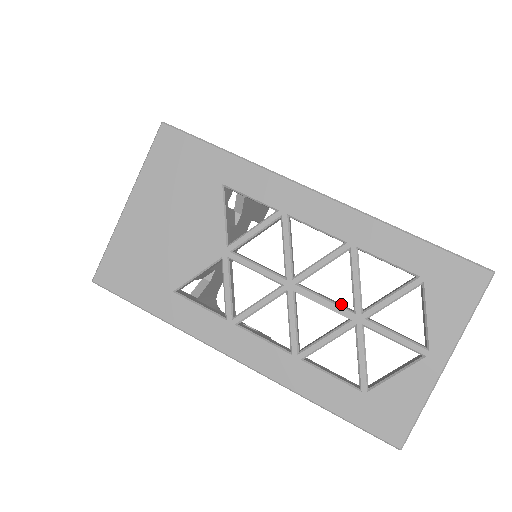
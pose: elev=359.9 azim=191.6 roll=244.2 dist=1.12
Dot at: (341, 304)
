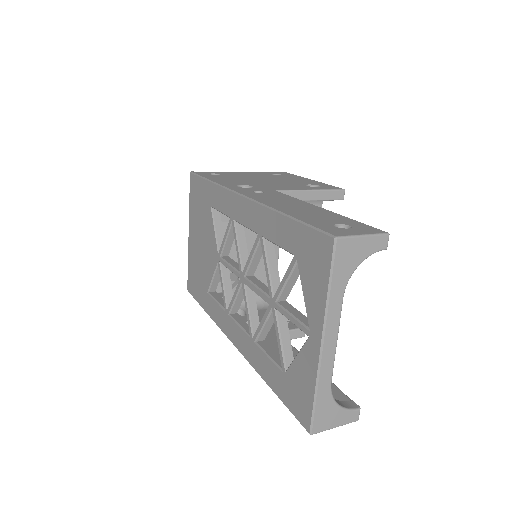
Dot at: occluded
